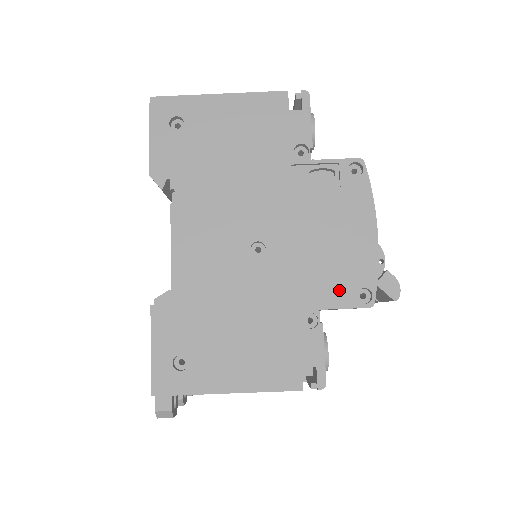
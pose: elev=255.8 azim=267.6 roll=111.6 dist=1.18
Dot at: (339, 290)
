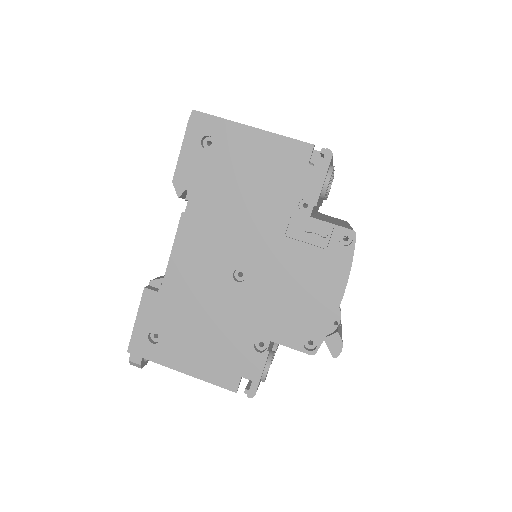
Dot at: (292, 332)
